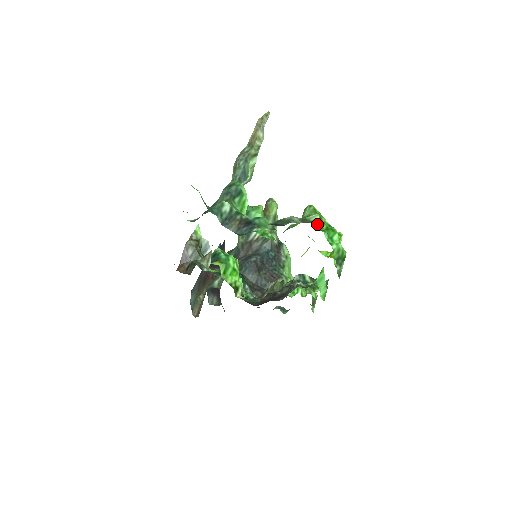
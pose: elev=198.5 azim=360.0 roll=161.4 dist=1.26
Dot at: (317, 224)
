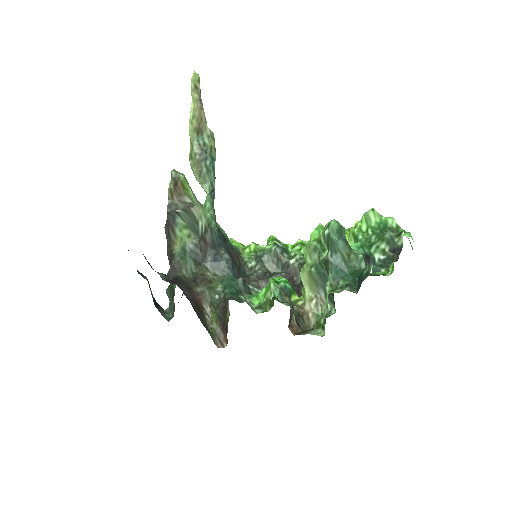
Dot at: occluded
